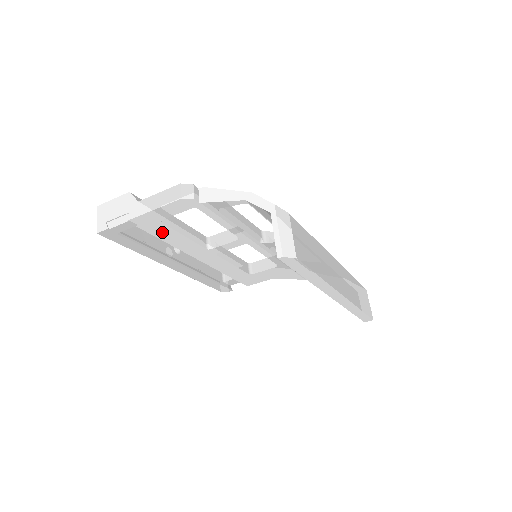
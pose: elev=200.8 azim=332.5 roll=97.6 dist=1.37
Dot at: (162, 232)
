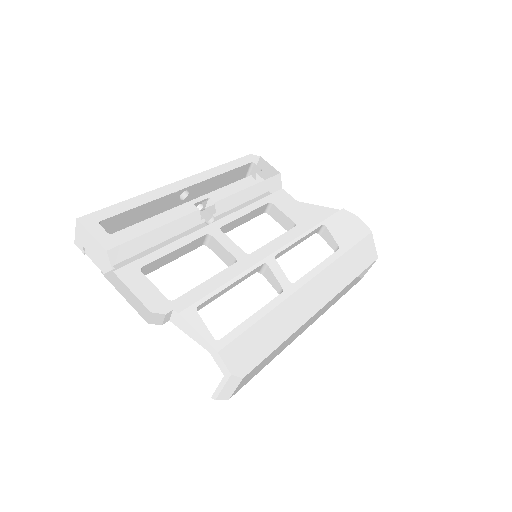
Dot at: occluded
